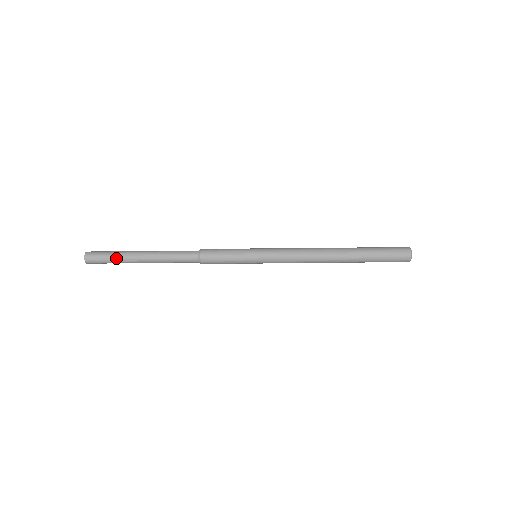
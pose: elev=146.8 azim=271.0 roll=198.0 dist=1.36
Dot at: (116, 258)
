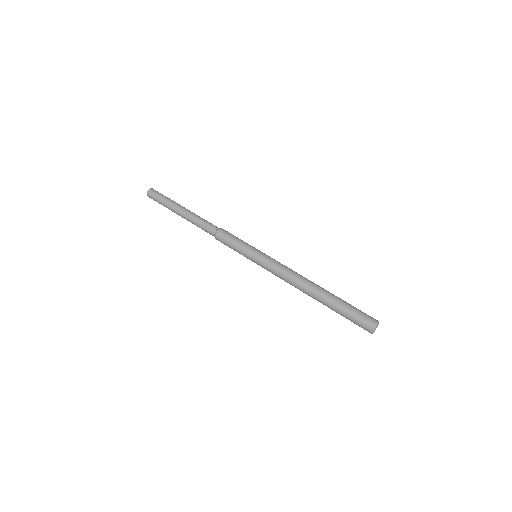
Dot at: (165, 202)
